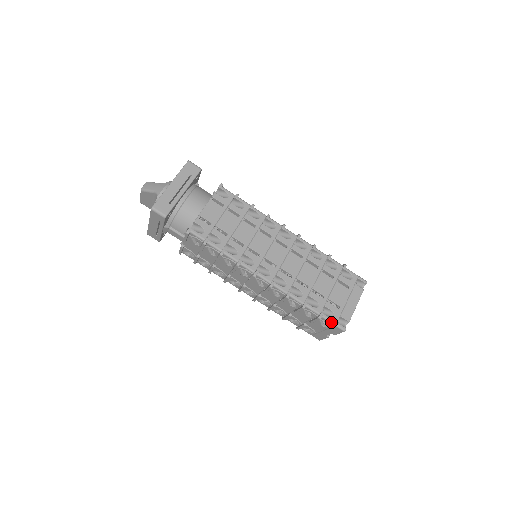
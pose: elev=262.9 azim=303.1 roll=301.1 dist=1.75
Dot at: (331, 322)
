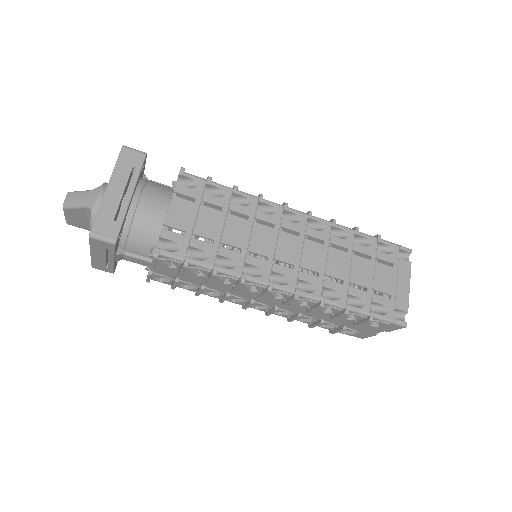
Dot at: (386, 320)
